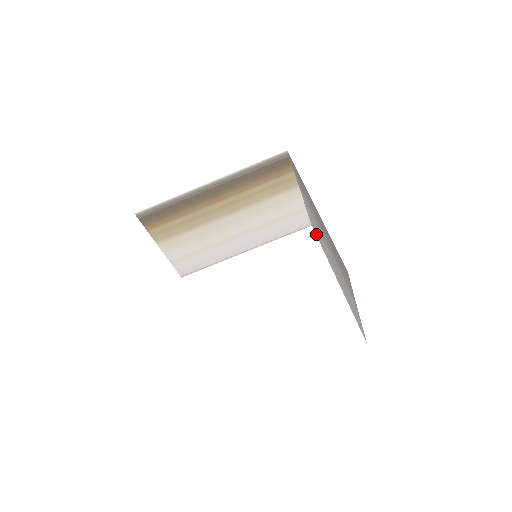
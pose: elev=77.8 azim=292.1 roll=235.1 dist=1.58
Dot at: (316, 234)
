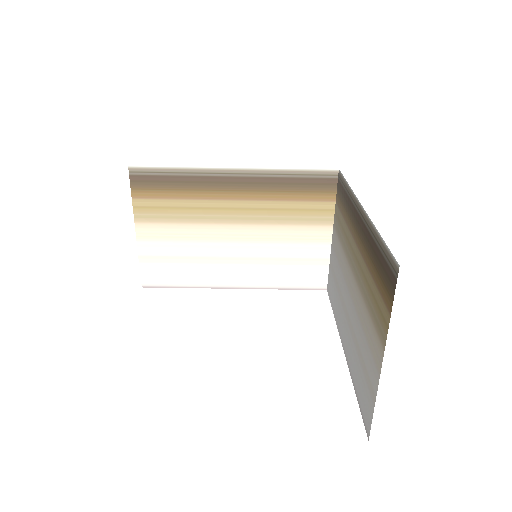
Dot at: (331, 296)
